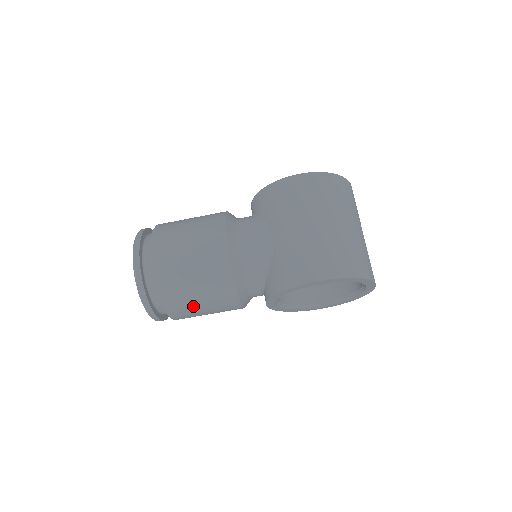
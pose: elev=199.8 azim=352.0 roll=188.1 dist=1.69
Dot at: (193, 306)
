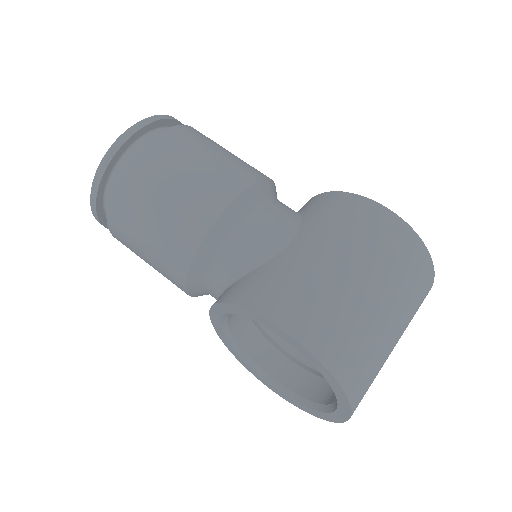
Dot at: (137, 231)
